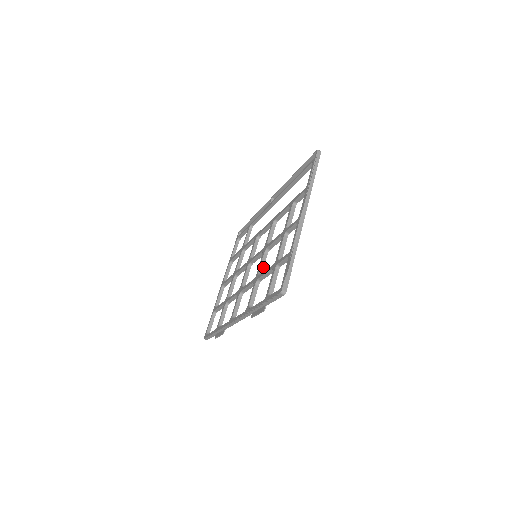
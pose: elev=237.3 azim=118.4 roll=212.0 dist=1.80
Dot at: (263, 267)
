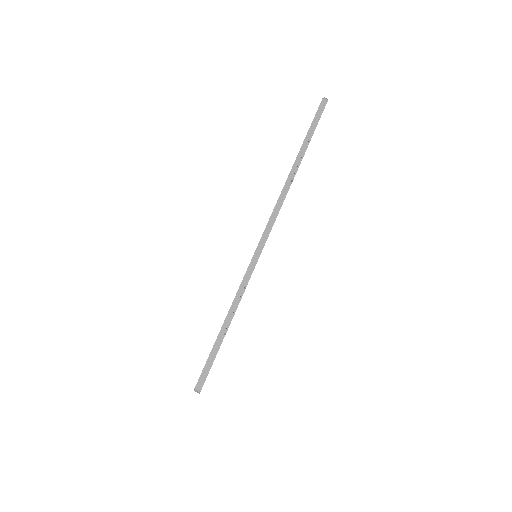
Dot at: occluded
